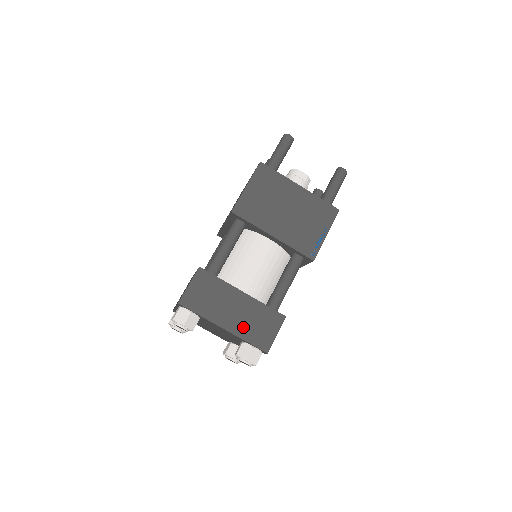
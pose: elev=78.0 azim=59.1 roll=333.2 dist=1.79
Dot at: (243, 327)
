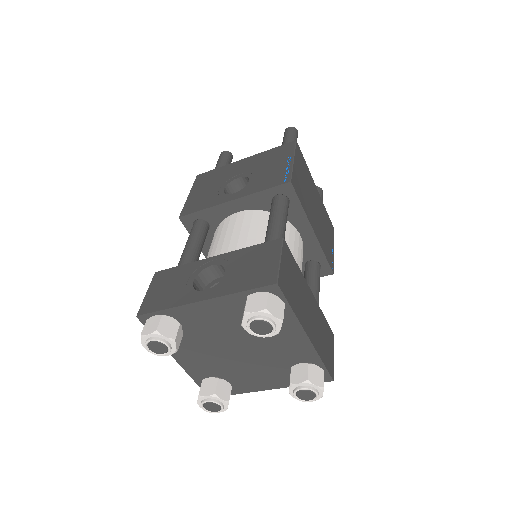
Dot at: (318, 339)
